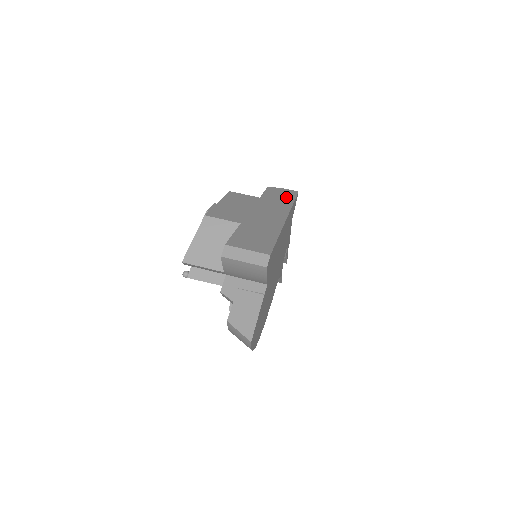
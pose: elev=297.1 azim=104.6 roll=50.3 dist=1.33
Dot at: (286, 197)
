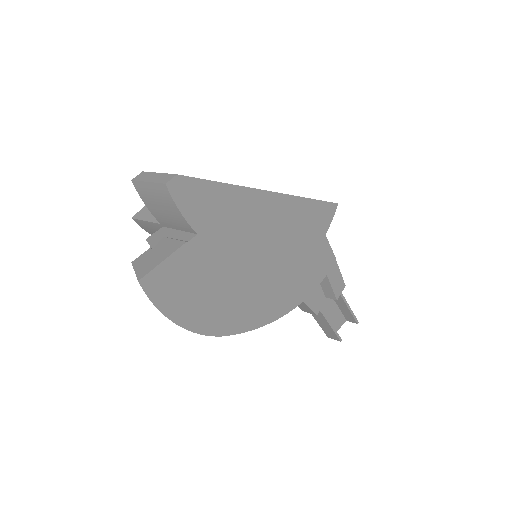
Dot at: occluded
